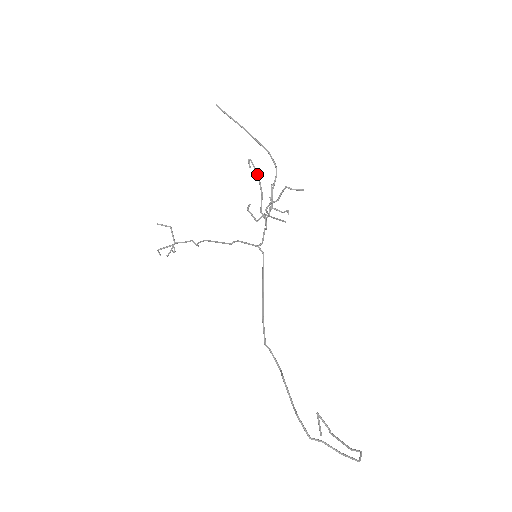
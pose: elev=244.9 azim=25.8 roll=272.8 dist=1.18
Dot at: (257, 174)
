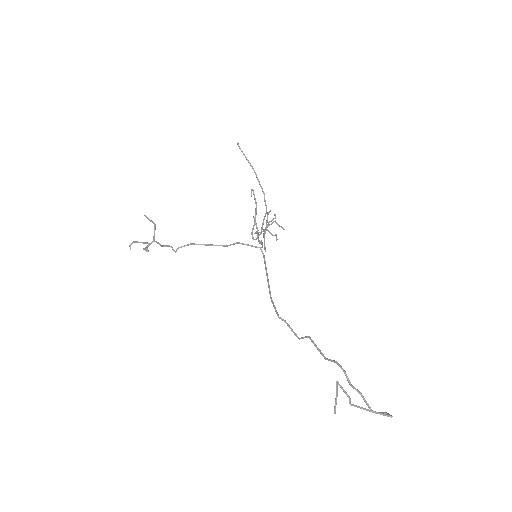
Dot at: (256, 203)
